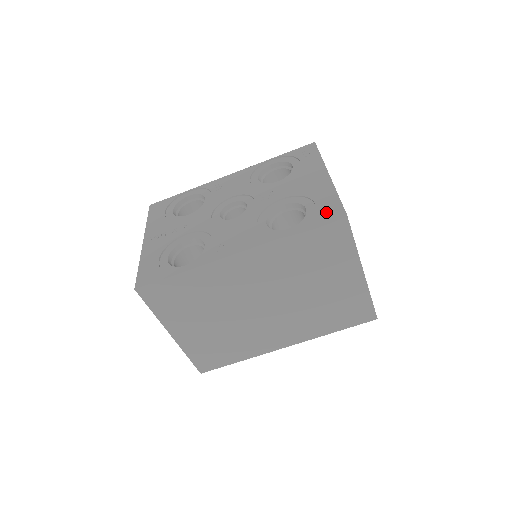
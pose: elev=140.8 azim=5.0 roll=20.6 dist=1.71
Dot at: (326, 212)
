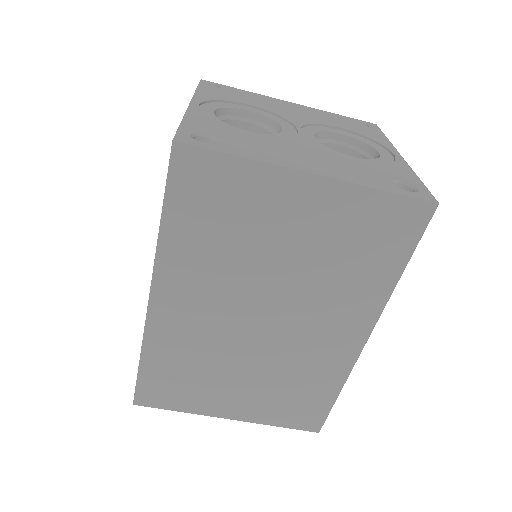
Dot at: occluded
